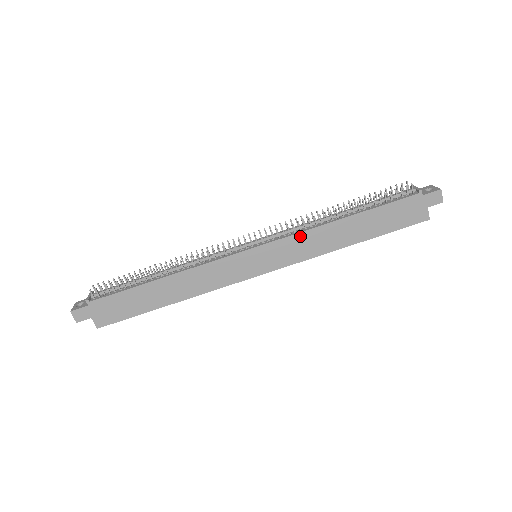
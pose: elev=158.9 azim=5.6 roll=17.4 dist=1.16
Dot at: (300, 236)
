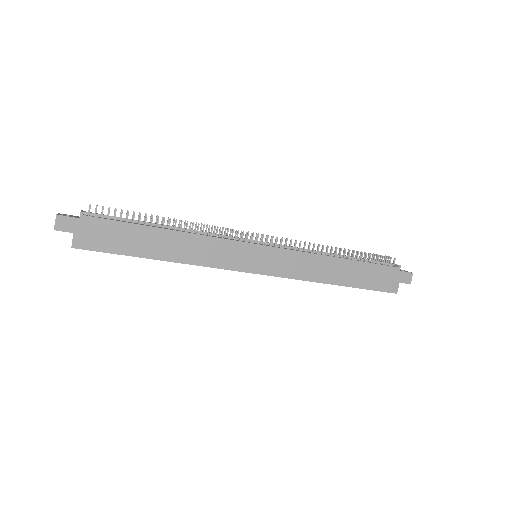
Dot at: (303, 255)
